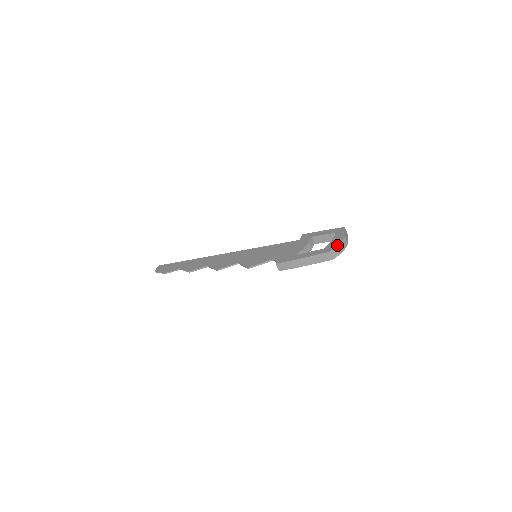
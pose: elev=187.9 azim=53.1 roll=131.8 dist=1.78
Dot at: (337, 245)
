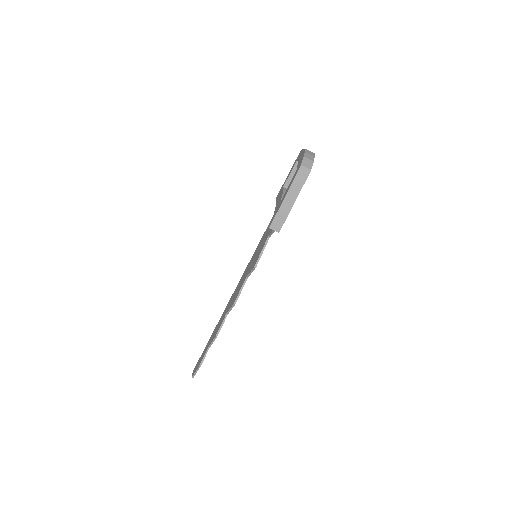
Dot at: (303, 156)
